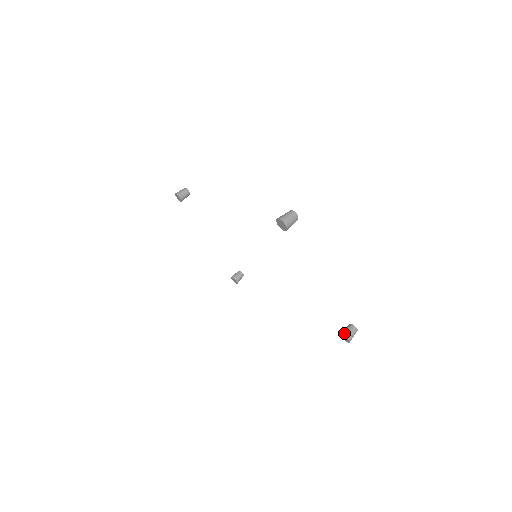
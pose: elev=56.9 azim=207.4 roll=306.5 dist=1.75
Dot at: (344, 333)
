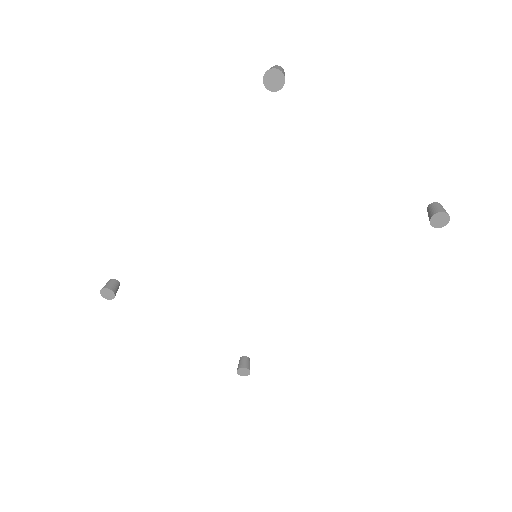
Dot at: (434, 212)
